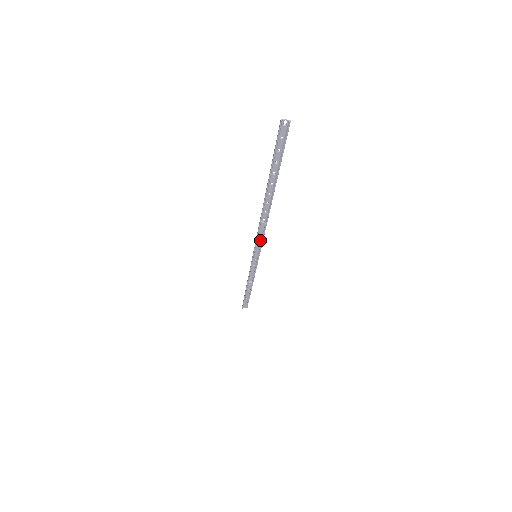
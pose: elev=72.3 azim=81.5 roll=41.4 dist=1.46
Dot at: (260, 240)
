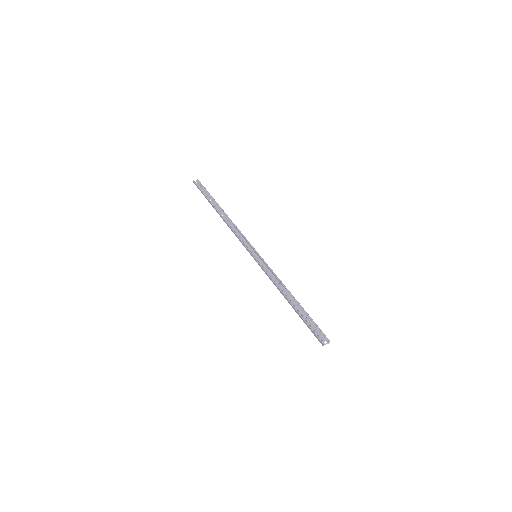
Dot at: (244, 241)
